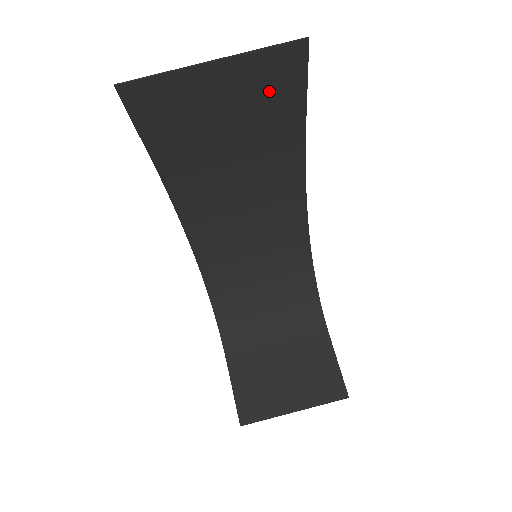
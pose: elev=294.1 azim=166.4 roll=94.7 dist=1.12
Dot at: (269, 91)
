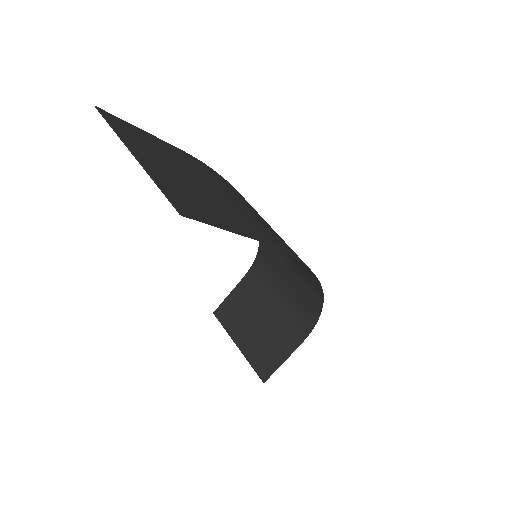
Dot at: (197, 202)
